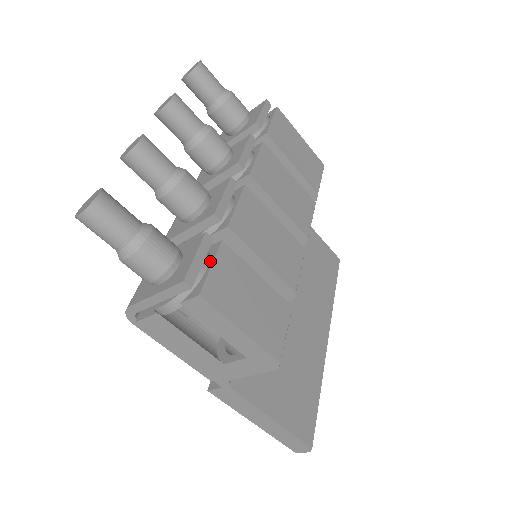
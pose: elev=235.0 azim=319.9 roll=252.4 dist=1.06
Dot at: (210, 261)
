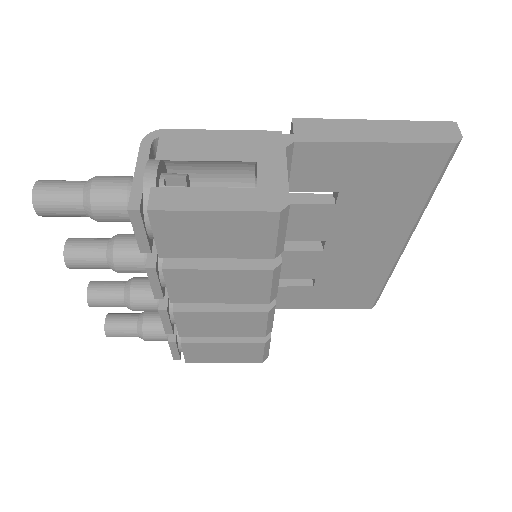
Dot at: occluded
